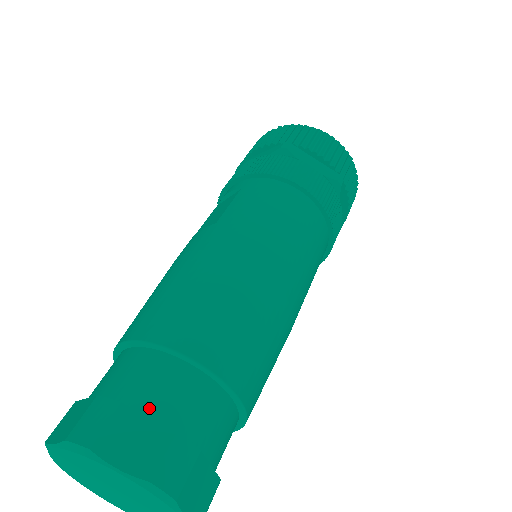
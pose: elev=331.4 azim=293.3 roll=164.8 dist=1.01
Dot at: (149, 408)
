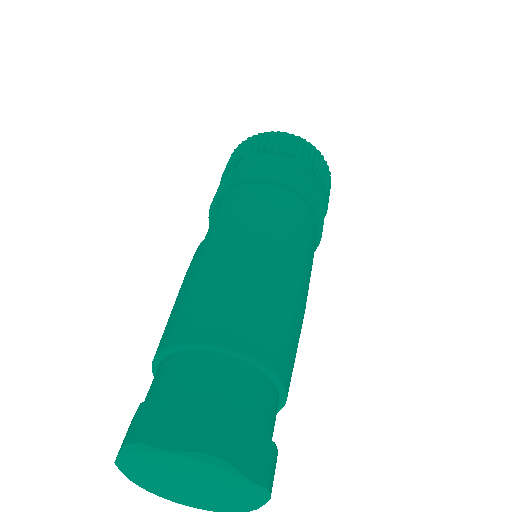
Dot at: (184, 396)
